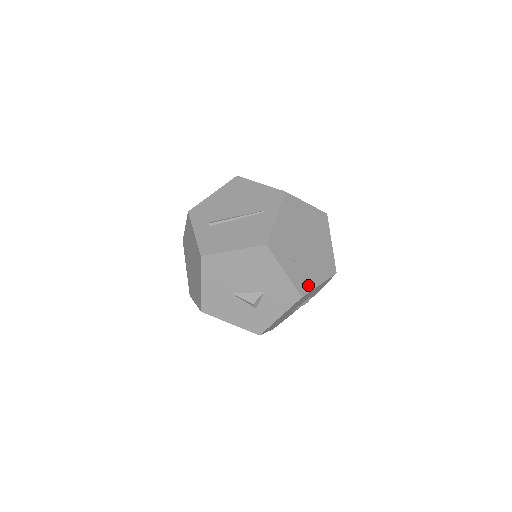
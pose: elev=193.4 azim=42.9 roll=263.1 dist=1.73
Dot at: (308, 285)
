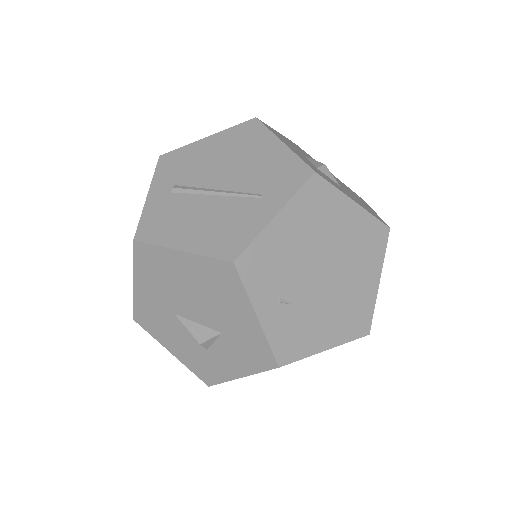
Dot at: (301, 347)
